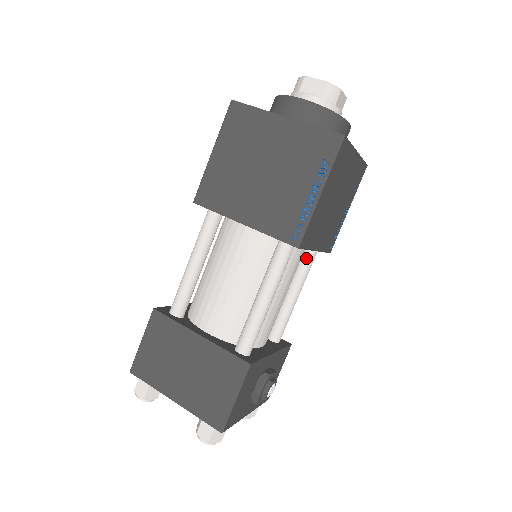
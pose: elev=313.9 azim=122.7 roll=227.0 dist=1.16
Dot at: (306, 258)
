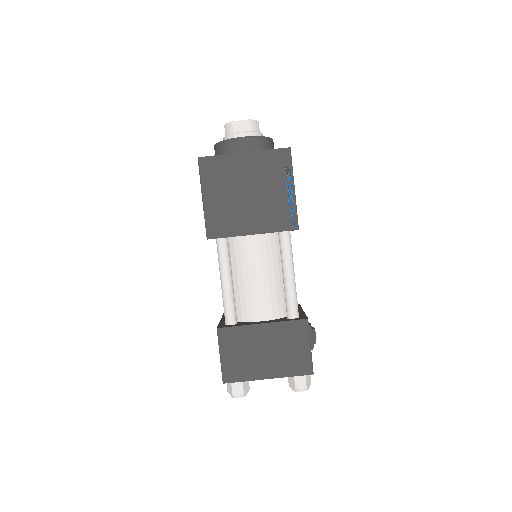
Dot at: occluded
